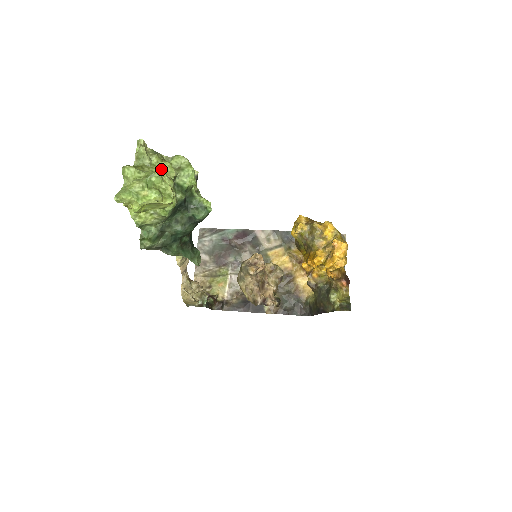
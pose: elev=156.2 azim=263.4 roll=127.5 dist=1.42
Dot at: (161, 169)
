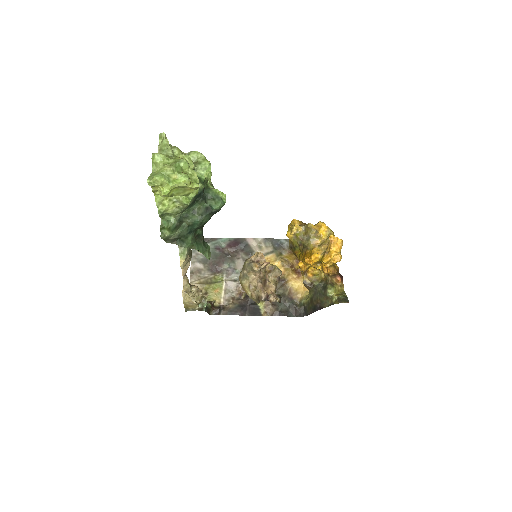
Dot at: occluded
